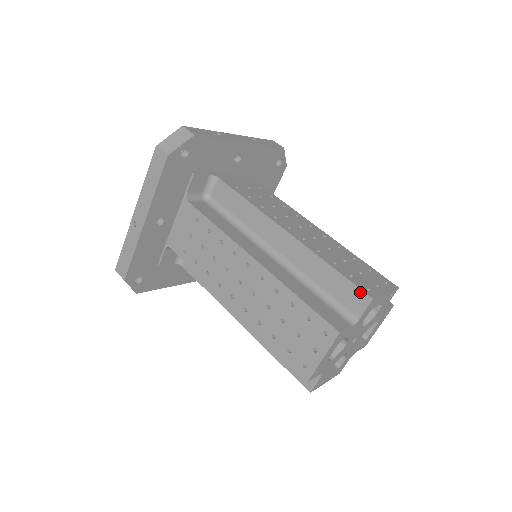
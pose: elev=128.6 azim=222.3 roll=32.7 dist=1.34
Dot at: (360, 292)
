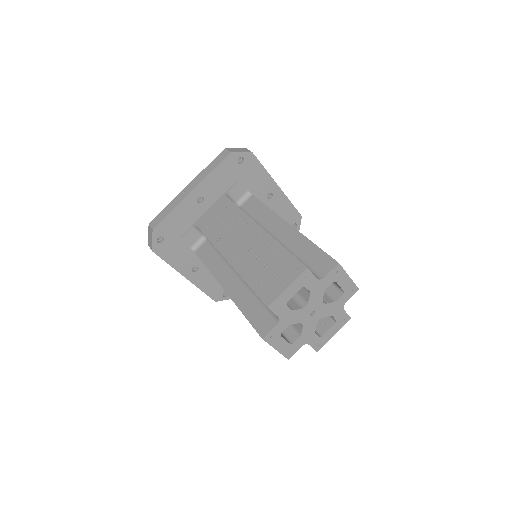
Dot at: (331, 259)
